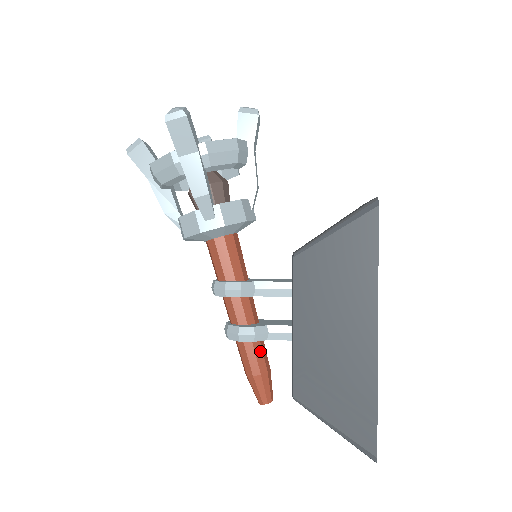
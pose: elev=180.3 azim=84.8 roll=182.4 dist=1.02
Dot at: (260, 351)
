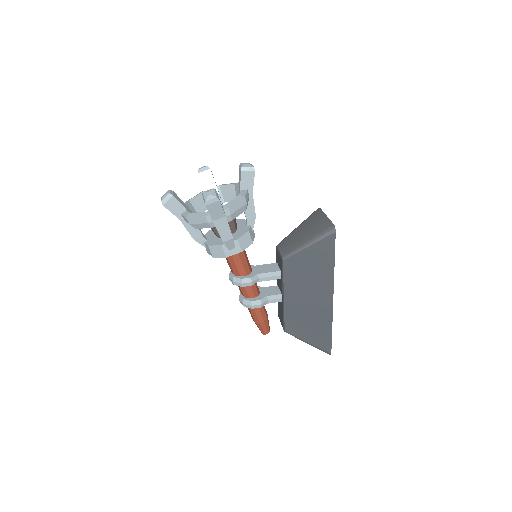
Dot at: (263, 309)
